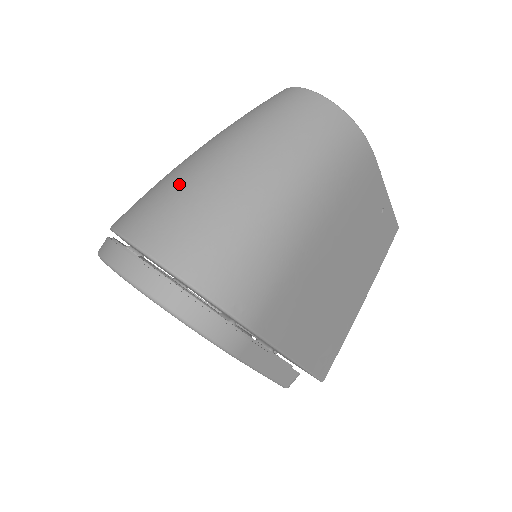
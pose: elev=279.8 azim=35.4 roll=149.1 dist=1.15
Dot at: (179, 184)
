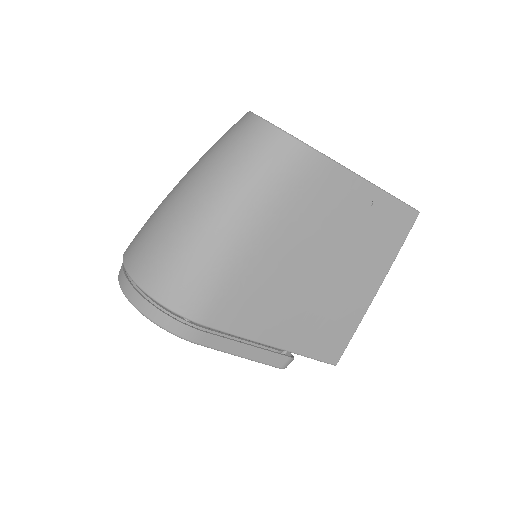
Dot at: (154, 215)
